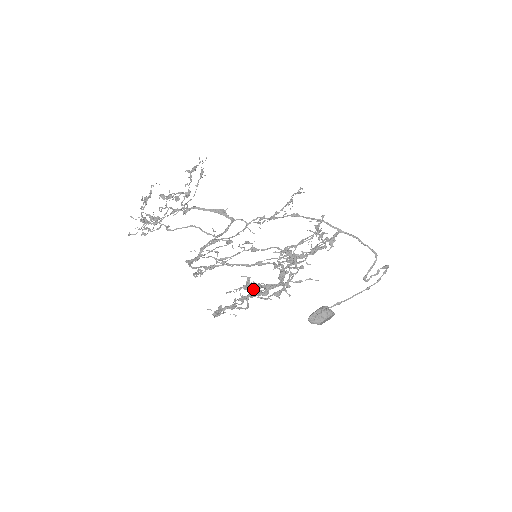
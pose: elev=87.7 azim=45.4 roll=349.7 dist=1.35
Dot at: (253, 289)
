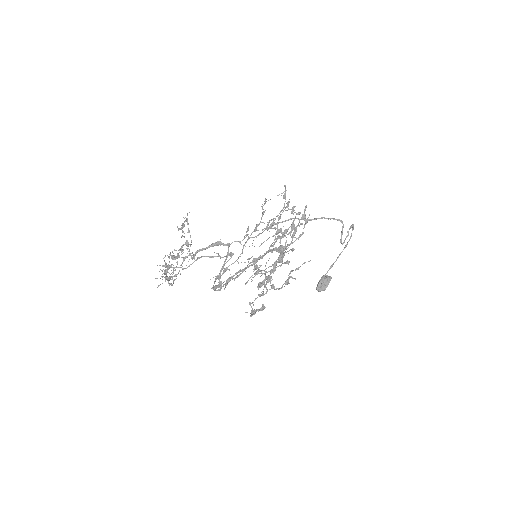
Dot at: (266, 281)
